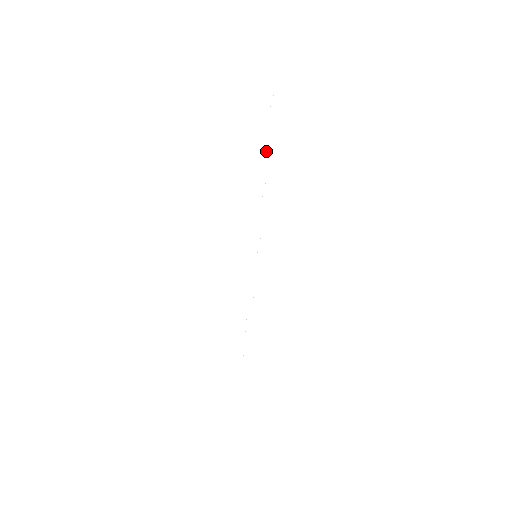
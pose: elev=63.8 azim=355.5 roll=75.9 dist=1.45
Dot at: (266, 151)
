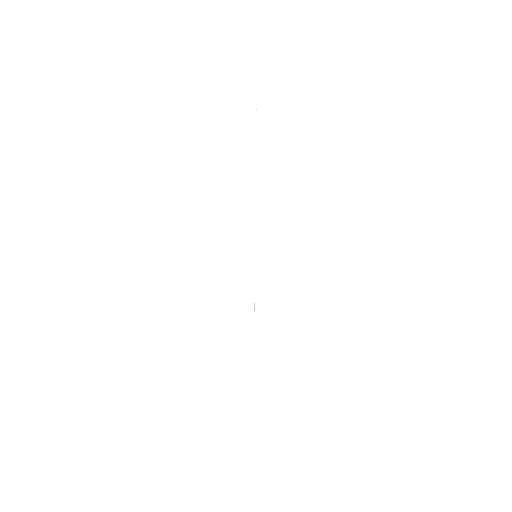
Dot at: occluded
